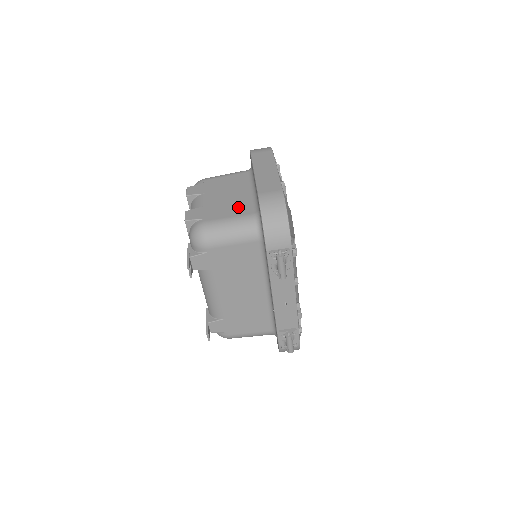
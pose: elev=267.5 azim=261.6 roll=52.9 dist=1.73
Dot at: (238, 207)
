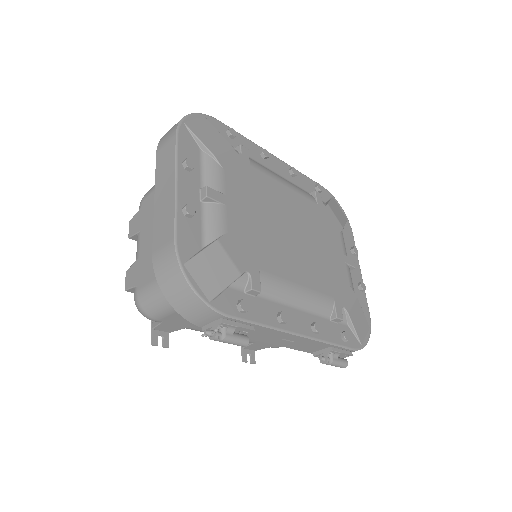
Dot at: occluded
